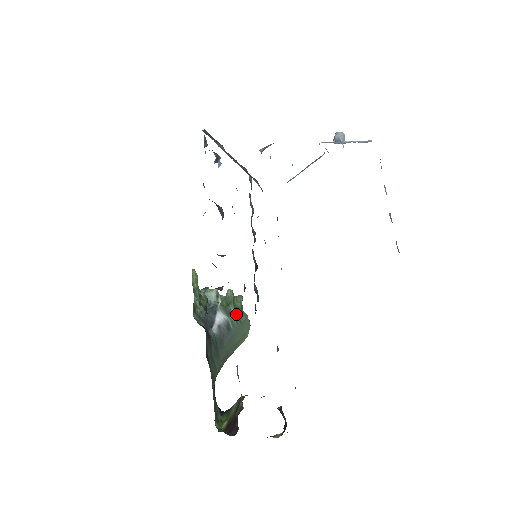
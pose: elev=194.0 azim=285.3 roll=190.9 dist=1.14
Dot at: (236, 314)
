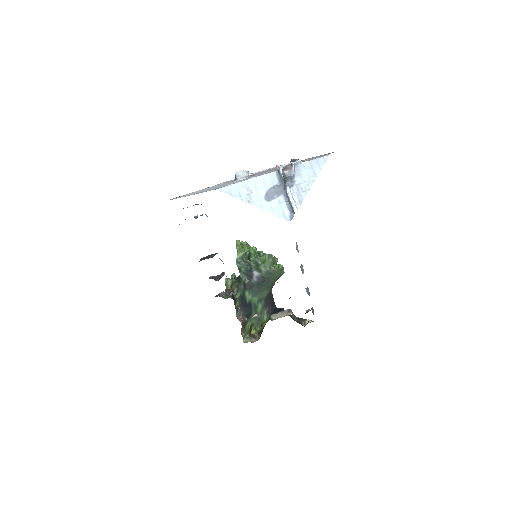
Dot at: (266, 271)
